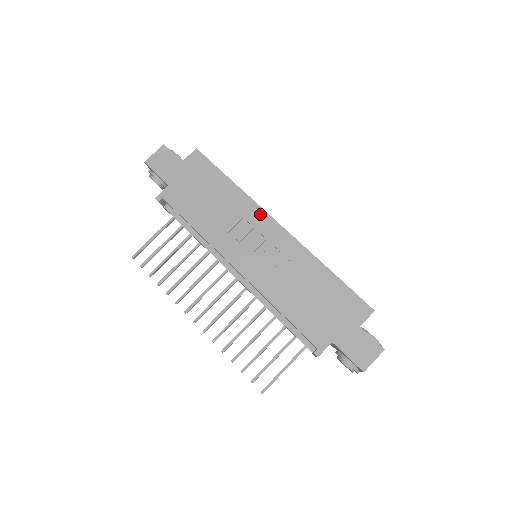
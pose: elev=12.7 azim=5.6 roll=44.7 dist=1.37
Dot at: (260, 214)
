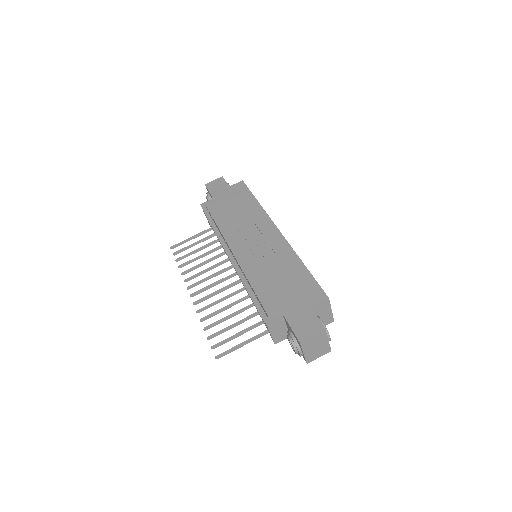
Dot at: (267, 222)
